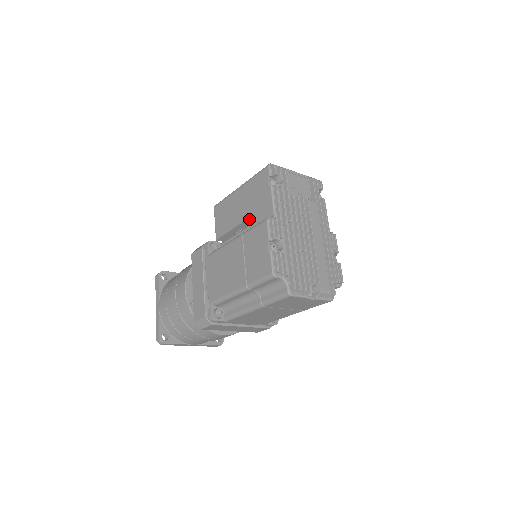
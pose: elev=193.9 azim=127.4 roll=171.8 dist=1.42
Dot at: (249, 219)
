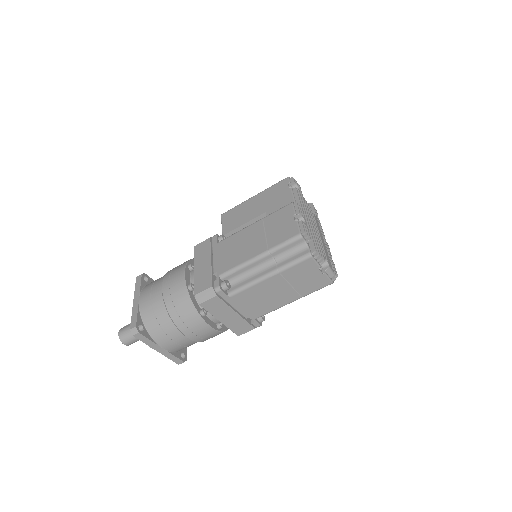
Dot at: (266, 213)
